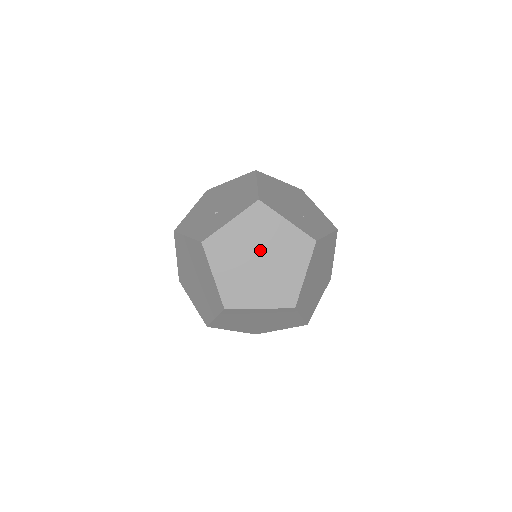
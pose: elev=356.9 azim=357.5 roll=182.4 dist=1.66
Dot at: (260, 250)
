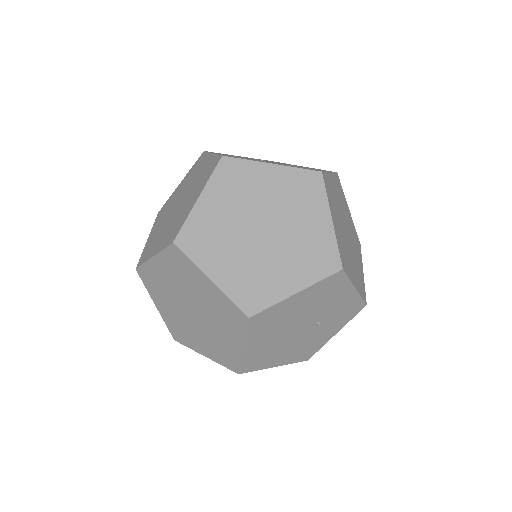
Dot at: (183, 195)
